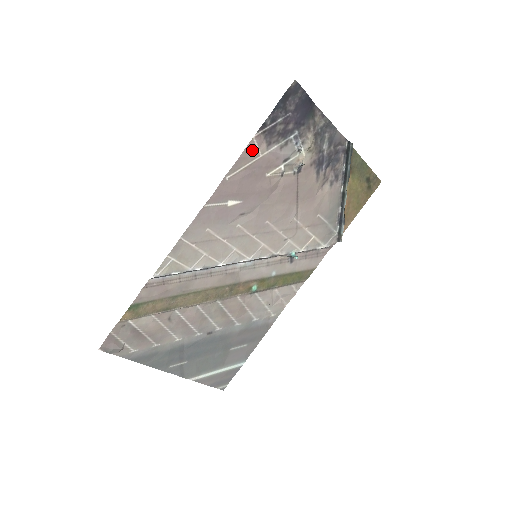
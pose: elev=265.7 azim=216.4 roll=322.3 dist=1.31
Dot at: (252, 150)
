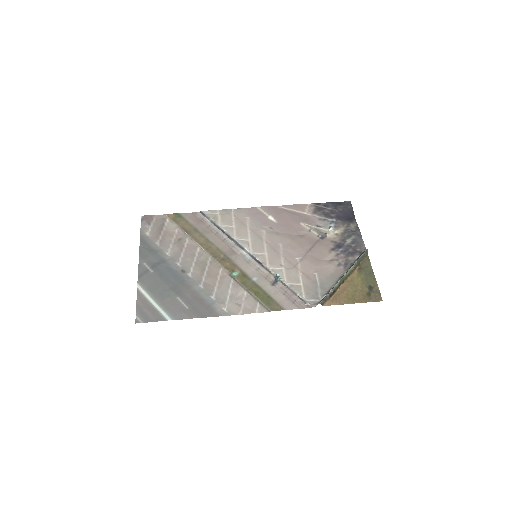
Dot at: (303, 208)
